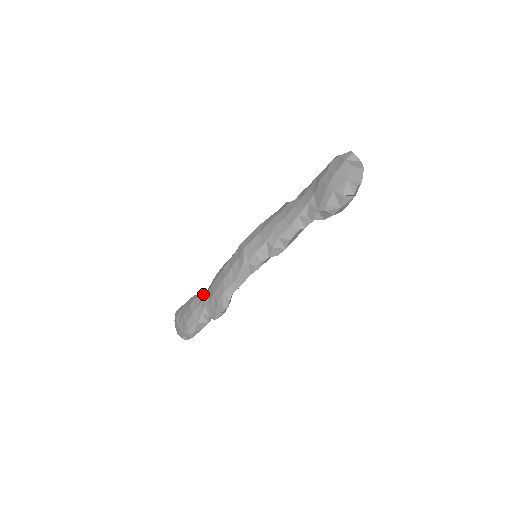
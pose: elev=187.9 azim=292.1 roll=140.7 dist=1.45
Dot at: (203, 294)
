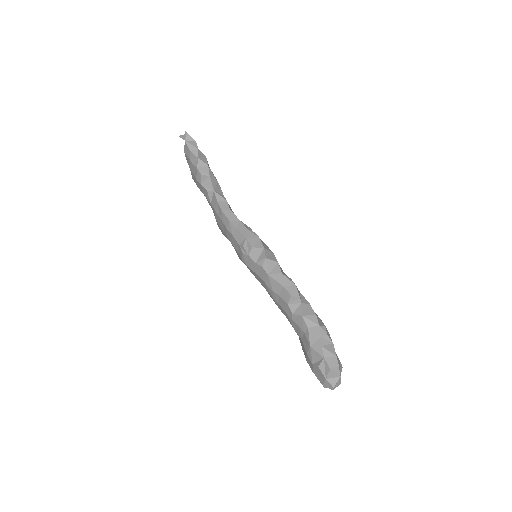
Dot at: (208, 196)
